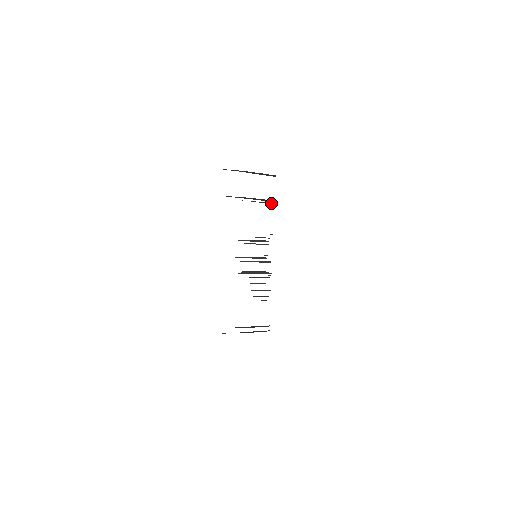
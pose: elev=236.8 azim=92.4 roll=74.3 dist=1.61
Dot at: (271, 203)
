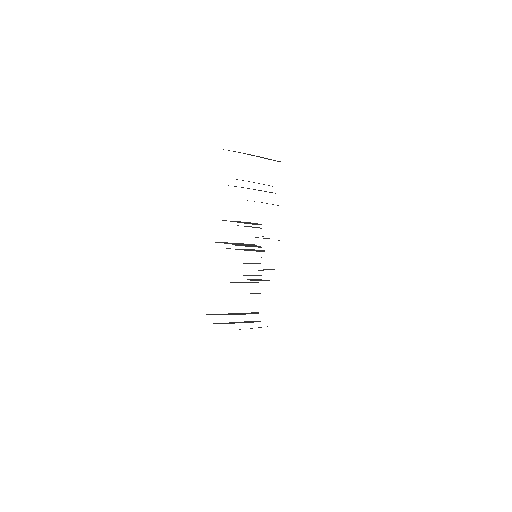
Dot at: (278, 205)
